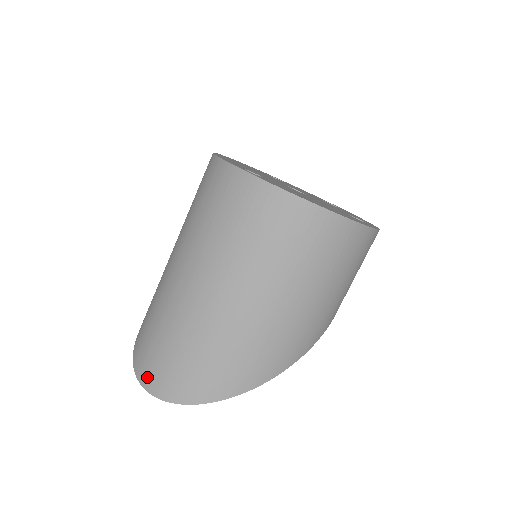
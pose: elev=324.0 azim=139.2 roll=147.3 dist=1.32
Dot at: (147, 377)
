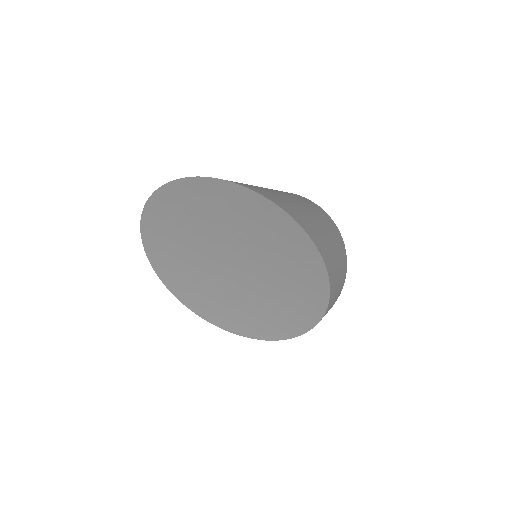
Dot at: occluded
